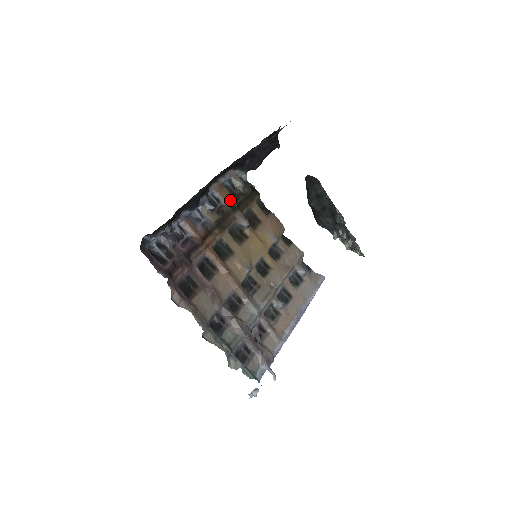
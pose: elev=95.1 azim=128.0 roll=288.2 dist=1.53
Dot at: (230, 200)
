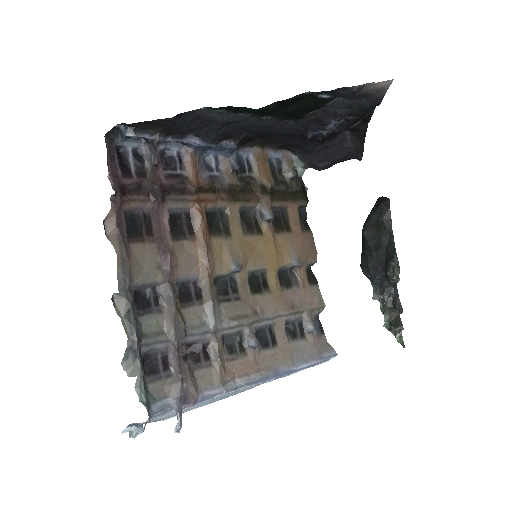
Dot at: (265, 178)
